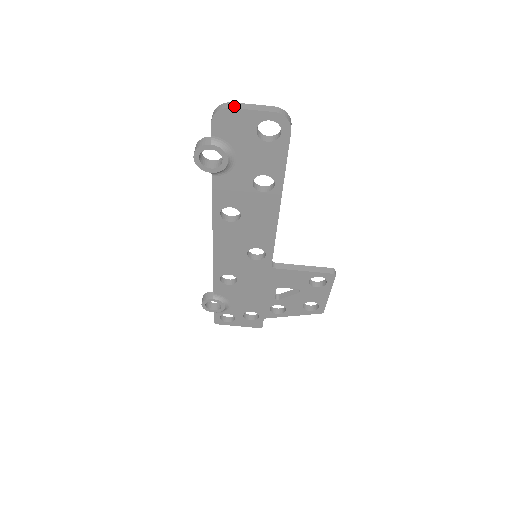
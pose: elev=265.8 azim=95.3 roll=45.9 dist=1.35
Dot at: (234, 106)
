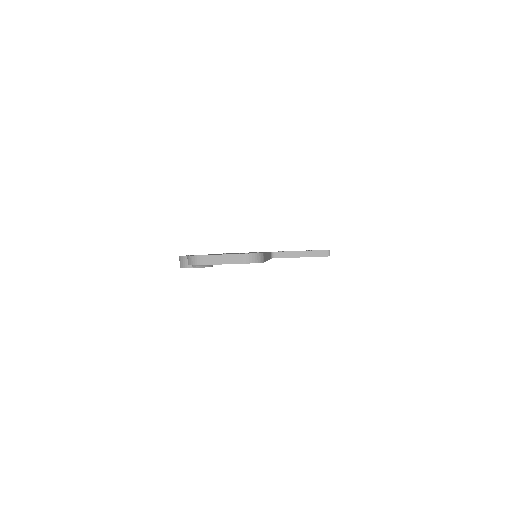
Dot at: (205, 262)
